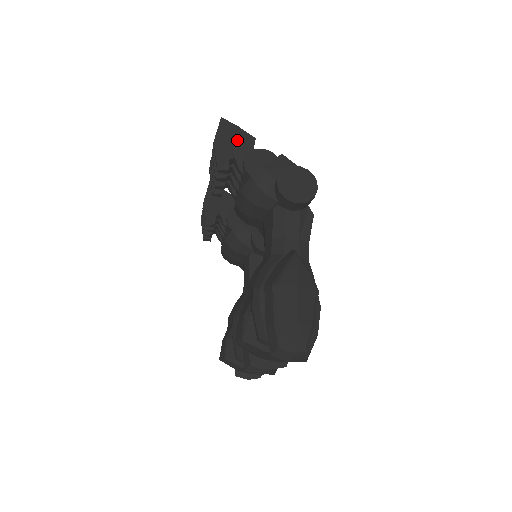
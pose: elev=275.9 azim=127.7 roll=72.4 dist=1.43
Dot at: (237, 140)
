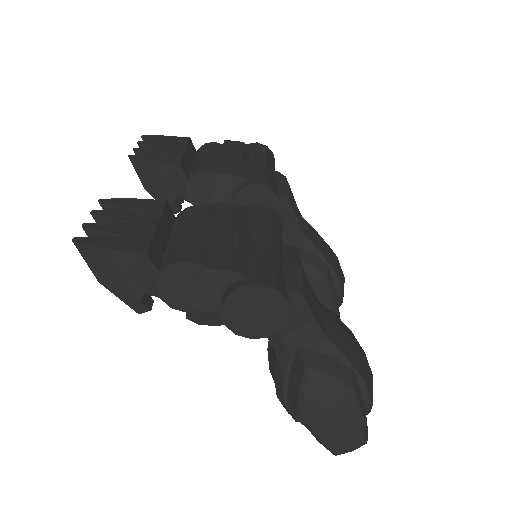
Dot at: (125, 271)
